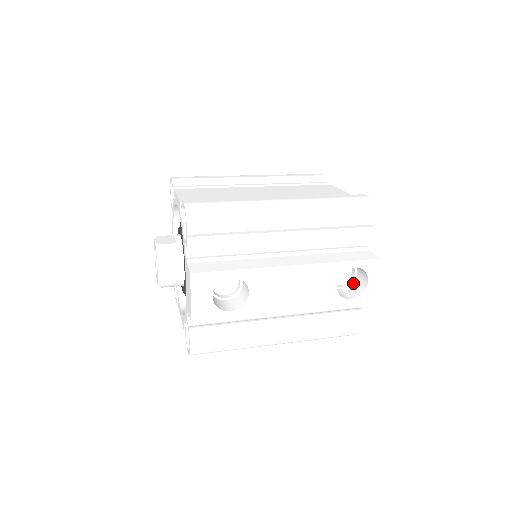
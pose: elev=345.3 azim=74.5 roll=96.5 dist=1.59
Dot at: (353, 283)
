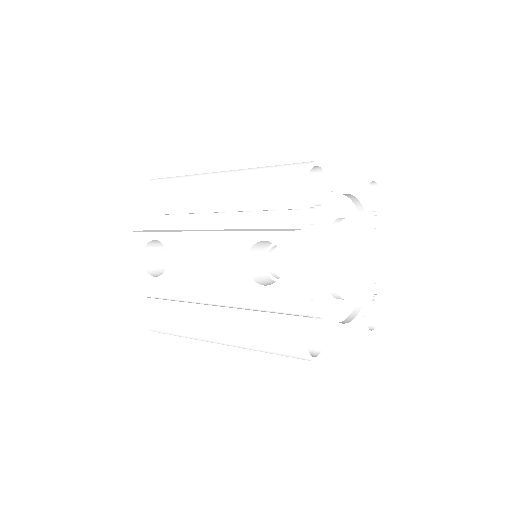
Dot at: occluded
